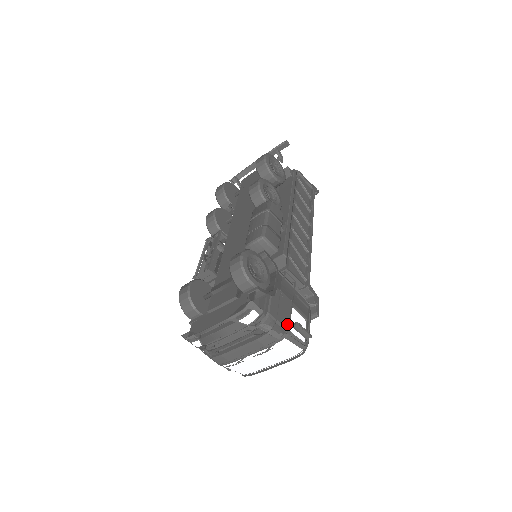
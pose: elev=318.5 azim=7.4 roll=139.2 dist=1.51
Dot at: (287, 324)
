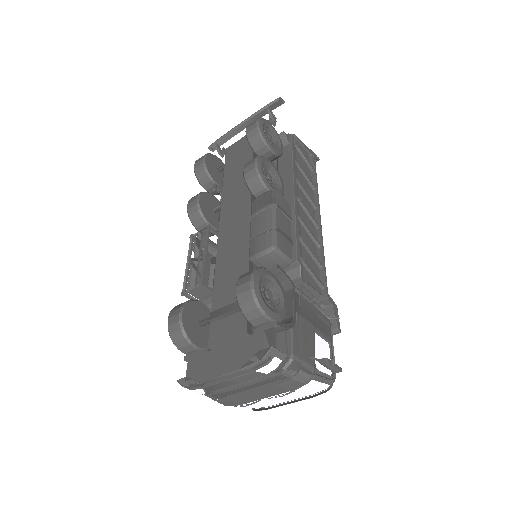
Dot at: (313, 361)
